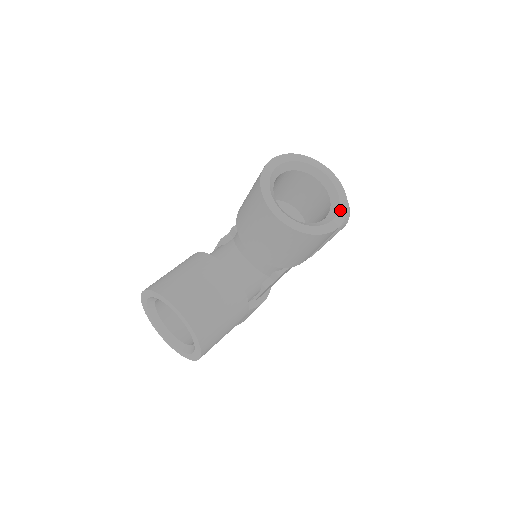
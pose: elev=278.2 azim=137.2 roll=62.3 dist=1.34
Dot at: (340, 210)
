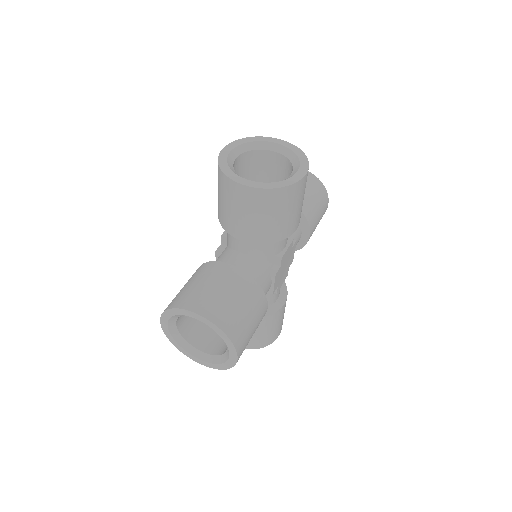
Dot at: (301, 162)
